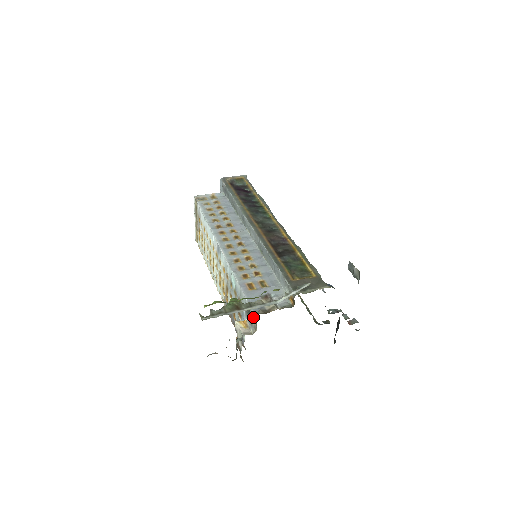
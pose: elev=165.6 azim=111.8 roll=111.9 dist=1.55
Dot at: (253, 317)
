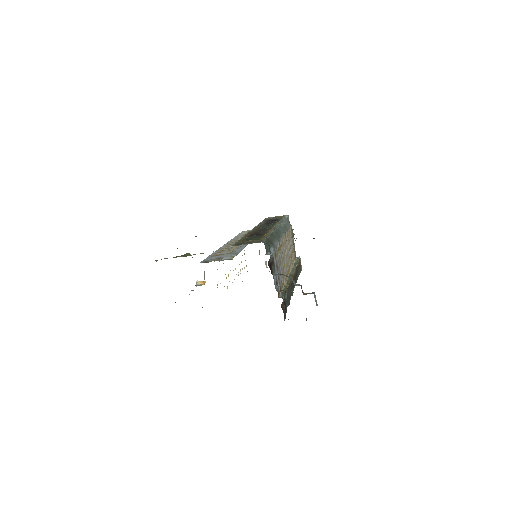
Dot at: (204, 272)
